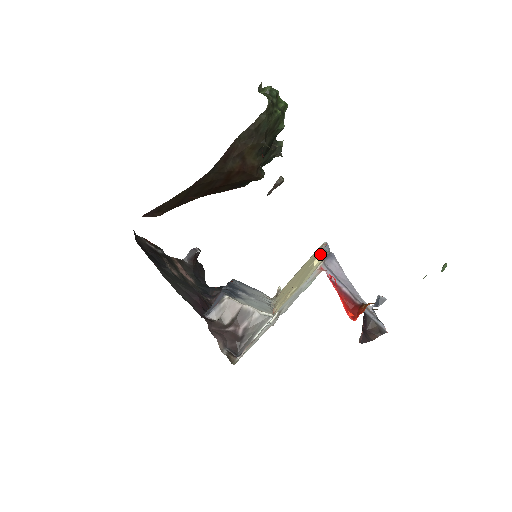
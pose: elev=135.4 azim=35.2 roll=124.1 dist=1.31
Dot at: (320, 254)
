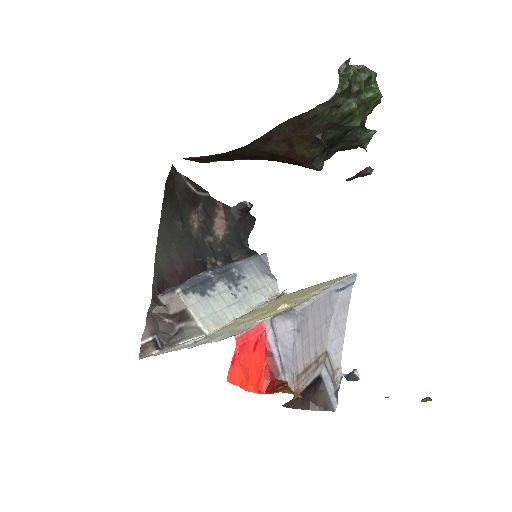
Dot at: (308, 295)
